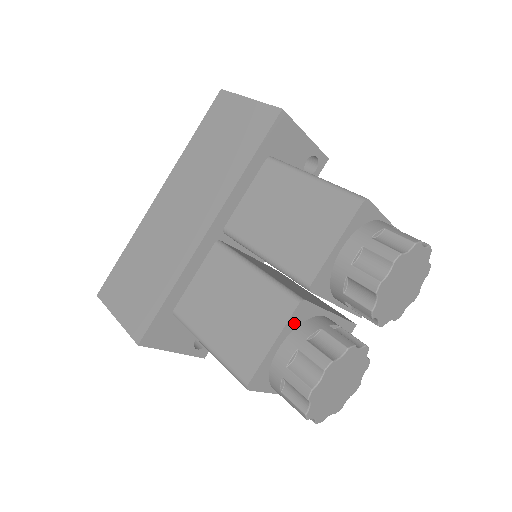
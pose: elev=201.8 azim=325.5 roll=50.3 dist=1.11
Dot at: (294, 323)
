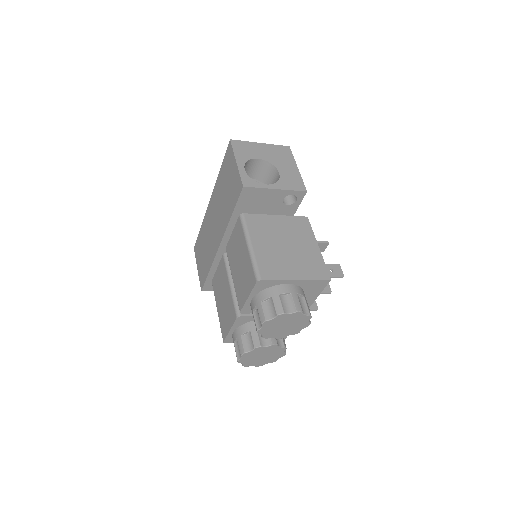
Dot at: (240, 323)
